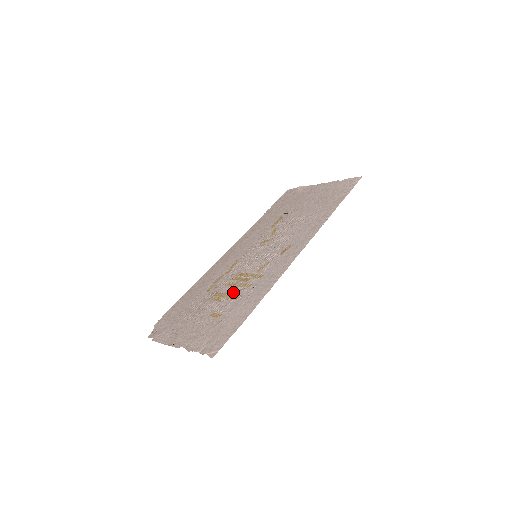
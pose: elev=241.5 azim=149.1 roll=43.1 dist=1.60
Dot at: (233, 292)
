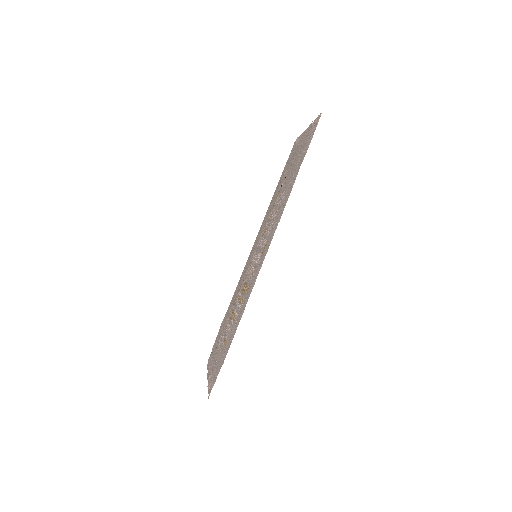
Dot at: (236, 310)
